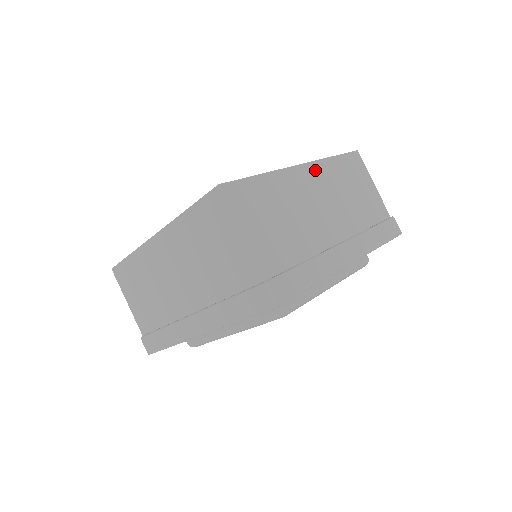
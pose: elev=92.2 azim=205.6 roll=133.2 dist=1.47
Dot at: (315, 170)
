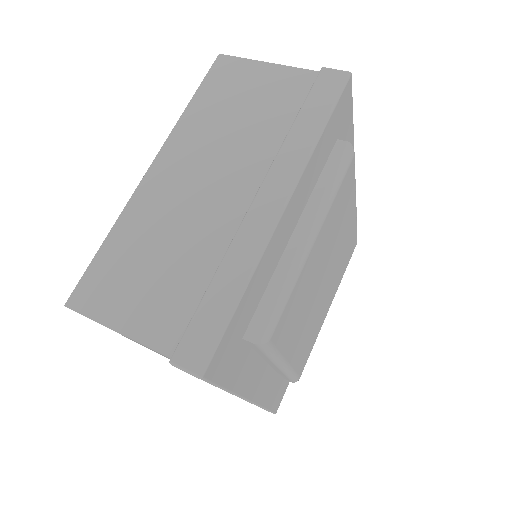
Dot at: occluded
